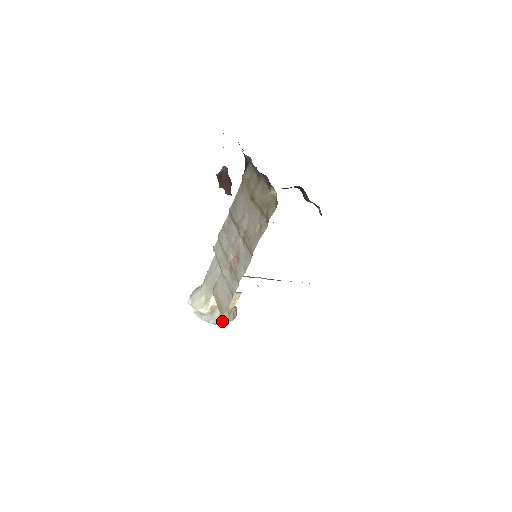
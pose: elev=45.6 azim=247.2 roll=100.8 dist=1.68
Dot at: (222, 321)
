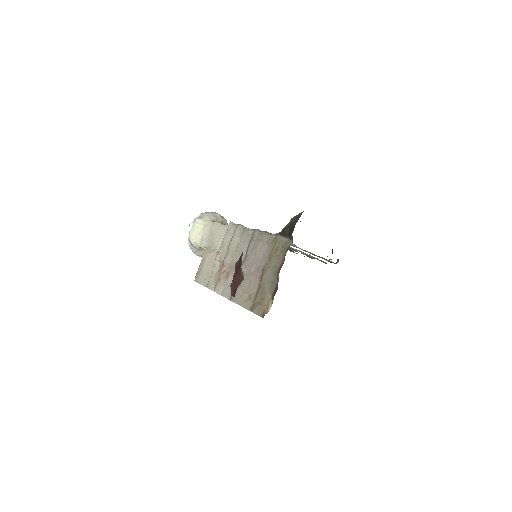
Dot at: occluded
